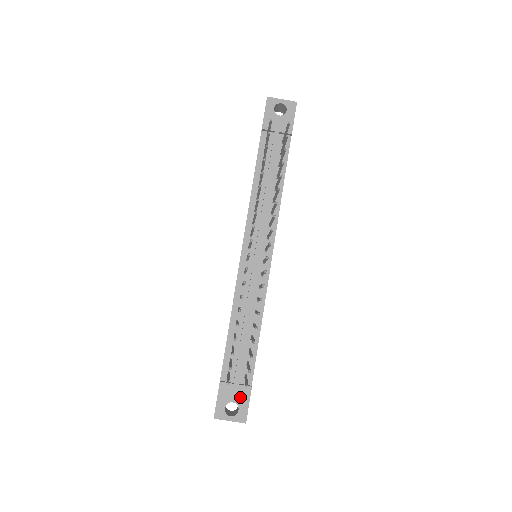
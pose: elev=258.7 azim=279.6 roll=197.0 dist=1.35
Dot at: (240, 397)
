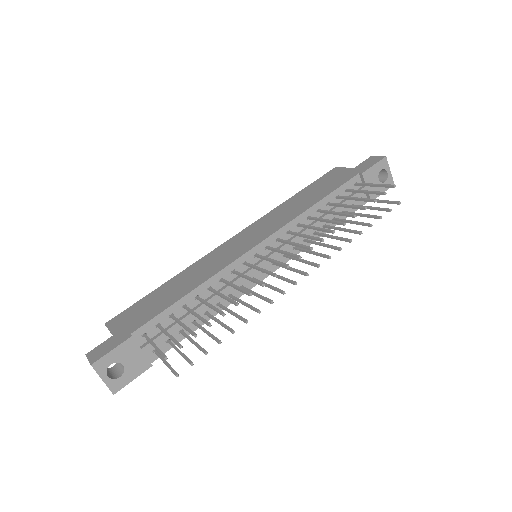
Dot at: (134, 366)
